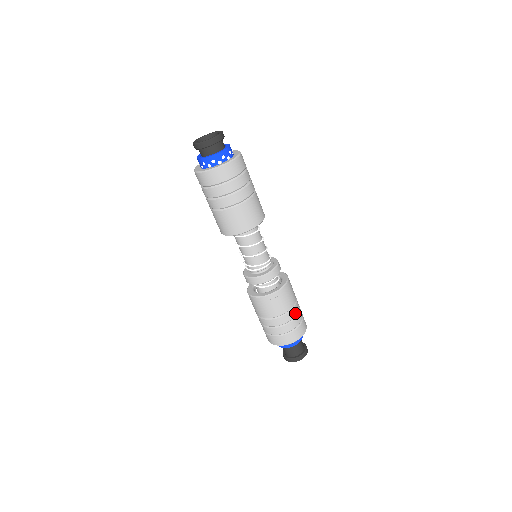
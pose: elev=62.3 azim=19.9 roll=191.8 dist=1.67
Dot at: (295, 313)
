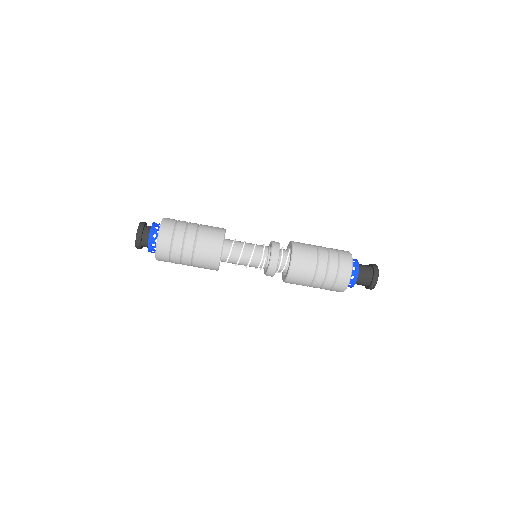
Dot at: (323, 272)
